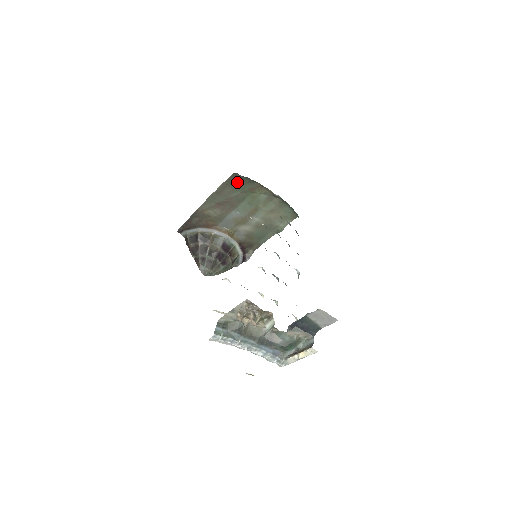
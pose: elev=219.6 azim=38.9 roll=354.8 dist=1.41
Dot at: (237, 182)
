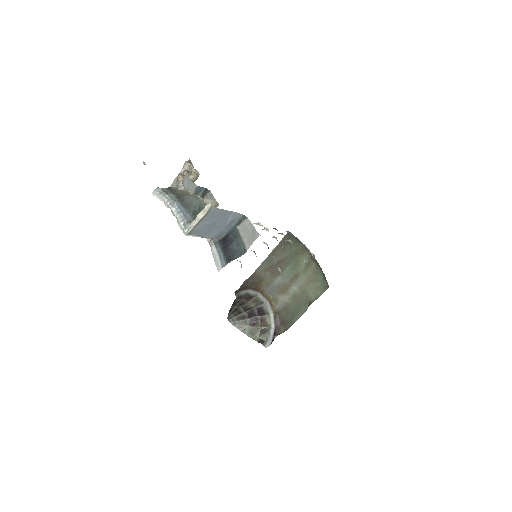
Dot at: (288, 243)
